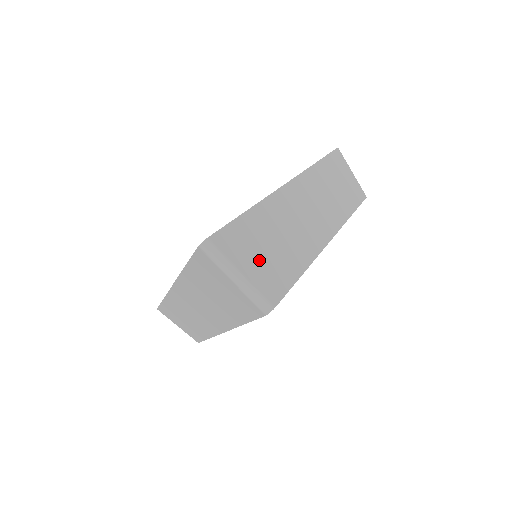
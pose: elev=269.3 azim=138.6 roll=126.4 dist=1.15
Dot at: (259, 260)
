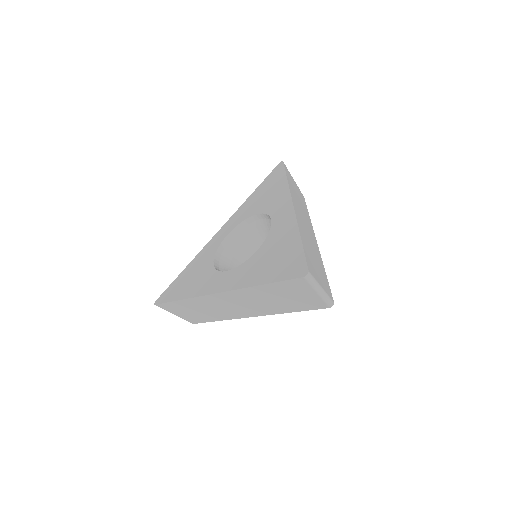
Dot at: (319, 274)
